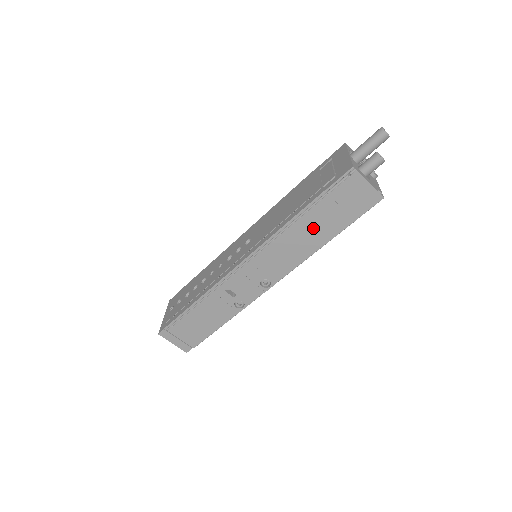
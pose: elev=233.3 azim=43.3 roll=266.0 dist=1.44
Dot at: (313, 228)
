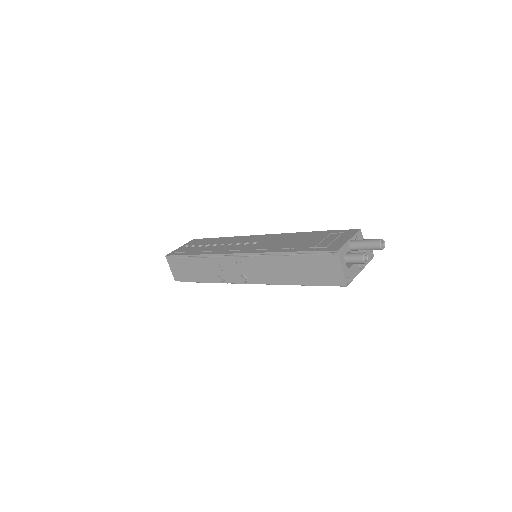
Dot at: (291, 269)
